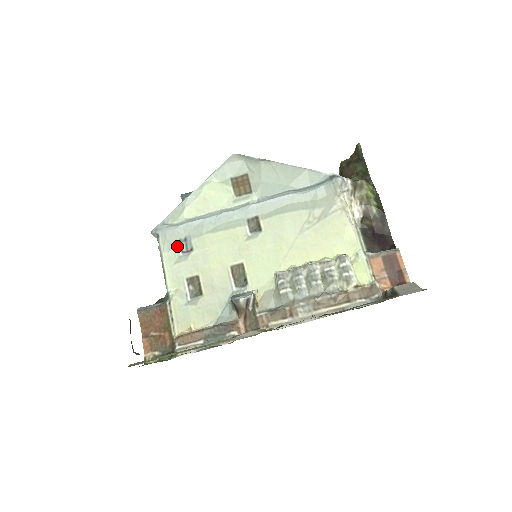
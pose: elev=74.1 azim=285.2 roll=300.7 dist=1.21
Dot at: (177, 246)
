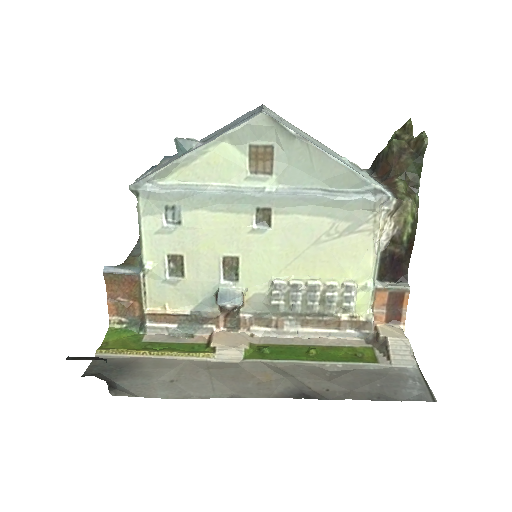
Dot at: (161, 212)
